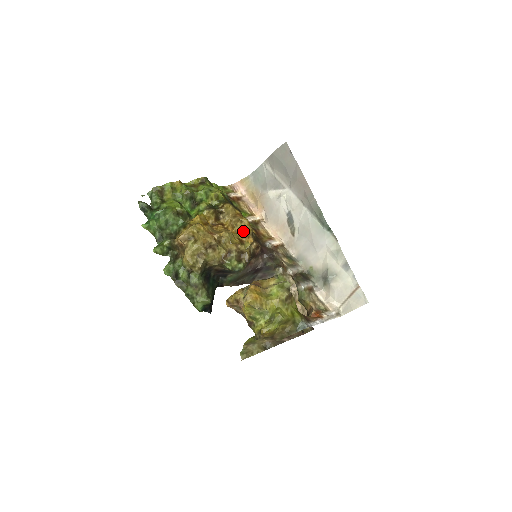
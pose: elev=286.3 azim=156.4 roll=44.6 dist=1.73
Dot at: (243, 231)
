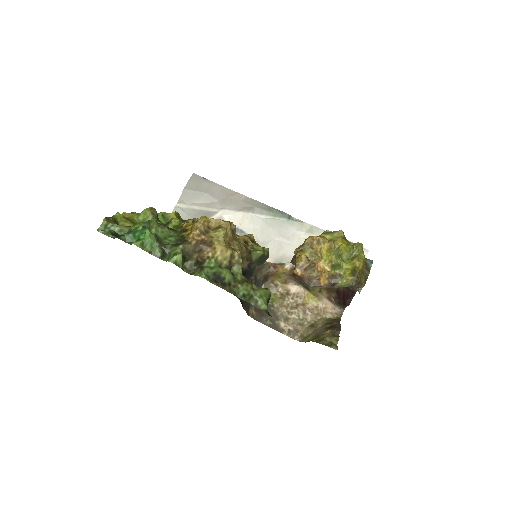
Dot at: occluded
